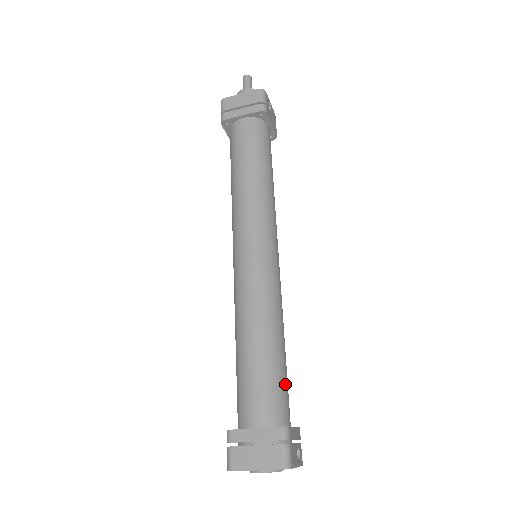
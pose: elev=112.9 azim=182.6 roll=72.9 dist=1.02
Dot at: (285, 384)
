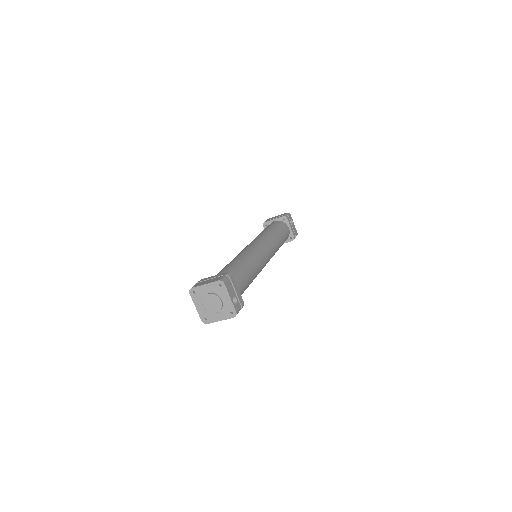
Dot at: (242, 277)
